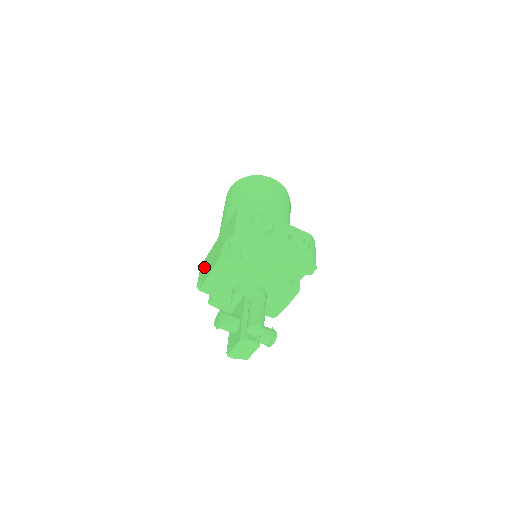
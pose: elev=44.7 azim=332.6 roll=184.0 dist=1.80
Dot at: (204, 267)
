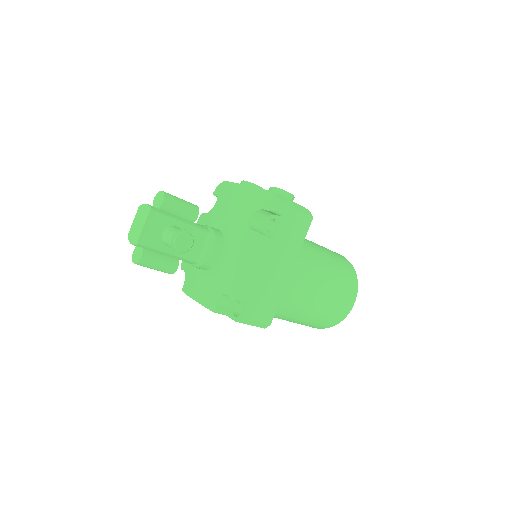
Dot at: occluded
